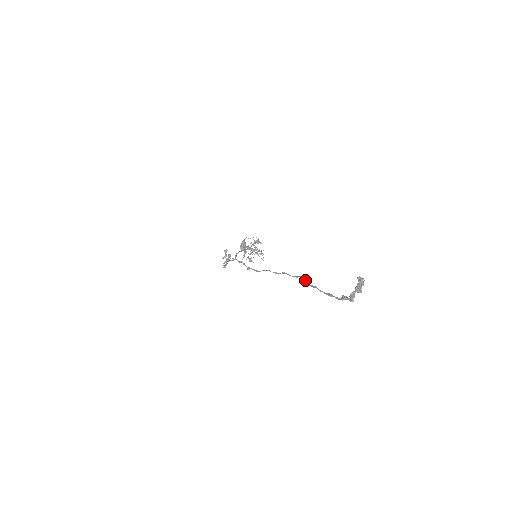
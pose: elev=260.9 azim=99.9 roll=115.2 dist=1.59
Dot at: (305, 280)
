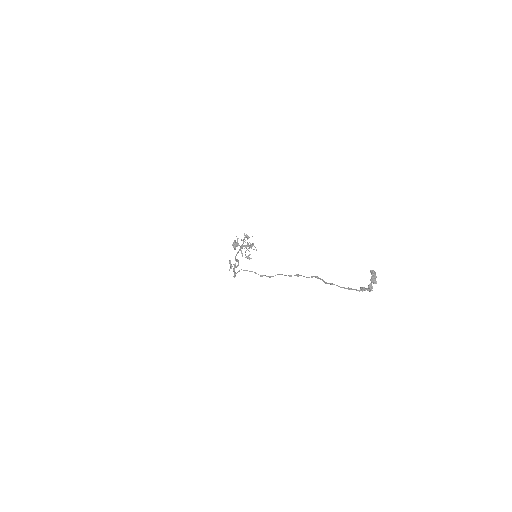
Dot at: (321, 279)
